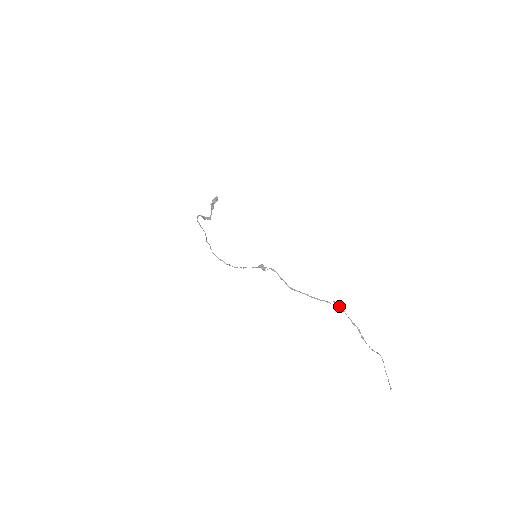
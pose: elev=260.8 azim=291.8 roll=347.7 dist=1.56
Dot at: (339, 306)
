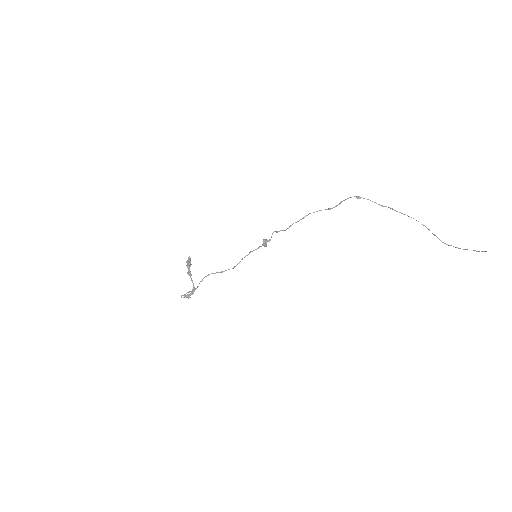
Dot at: occluded
